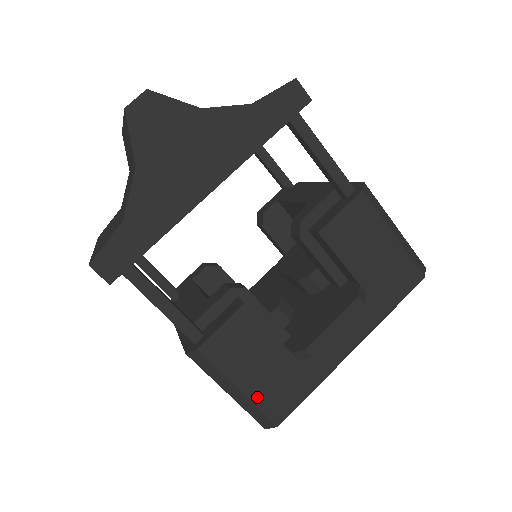
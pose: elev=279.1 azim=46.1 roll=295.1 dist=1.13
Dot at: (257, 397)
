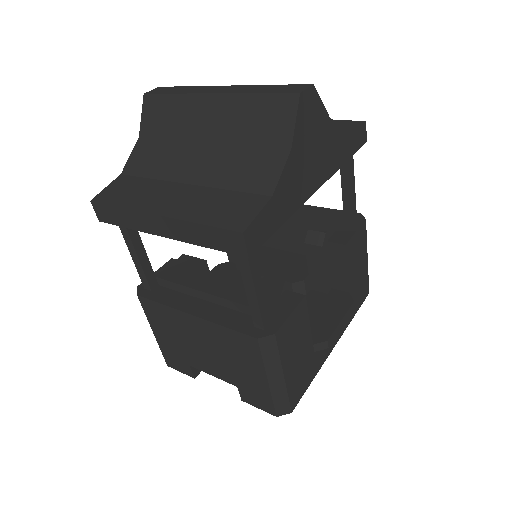
Dot at: (290, 384)
